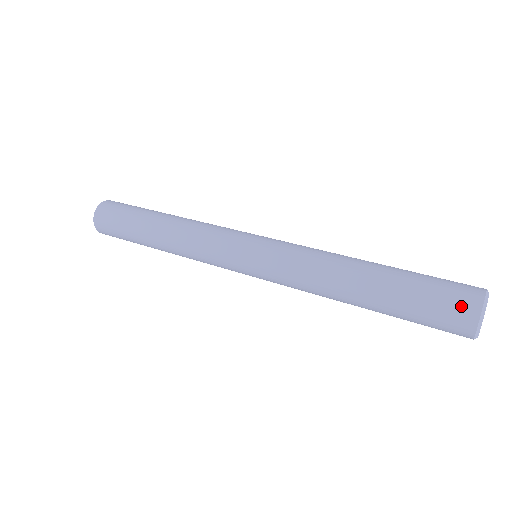
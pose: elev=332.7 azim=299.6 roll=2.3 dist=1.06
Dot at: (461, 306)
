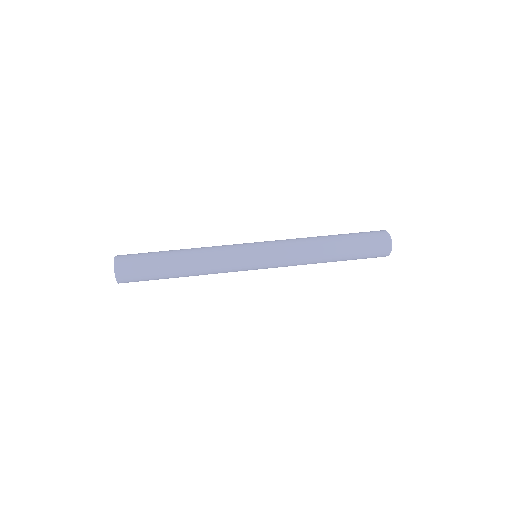
Dot at: (382, 251)
